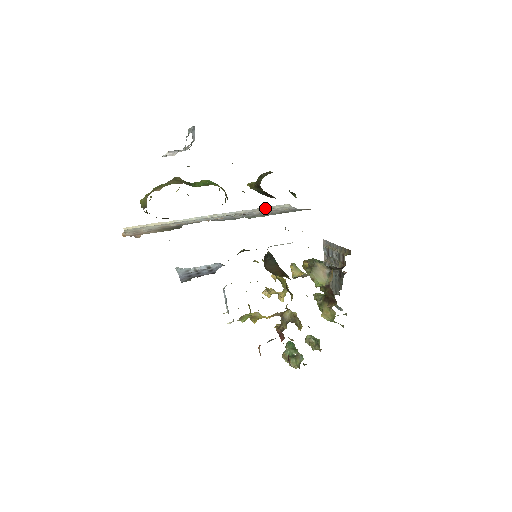
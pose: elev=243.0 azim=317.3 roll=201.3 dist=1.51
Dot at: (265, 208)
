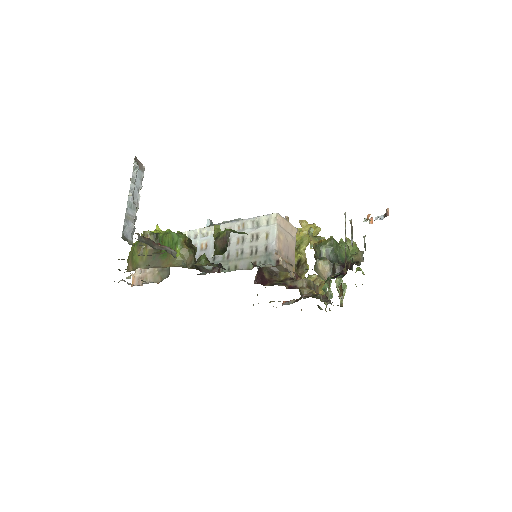
Dot at: (249, 223)
